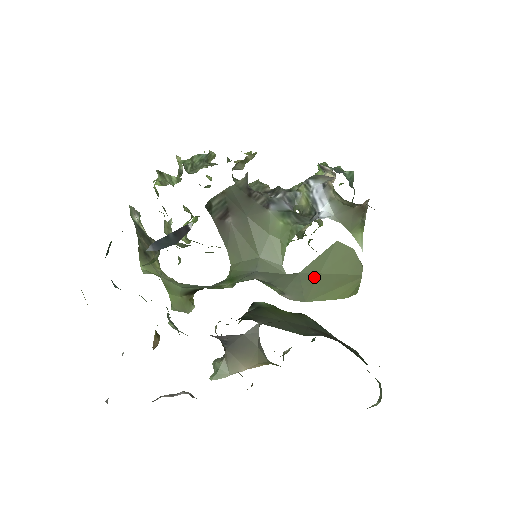
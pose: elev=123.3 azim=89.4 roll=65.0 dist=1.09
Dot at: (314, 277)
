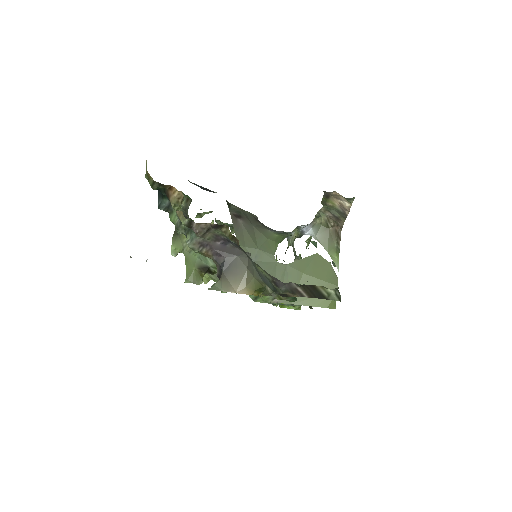
Dot at: (299, 276)
